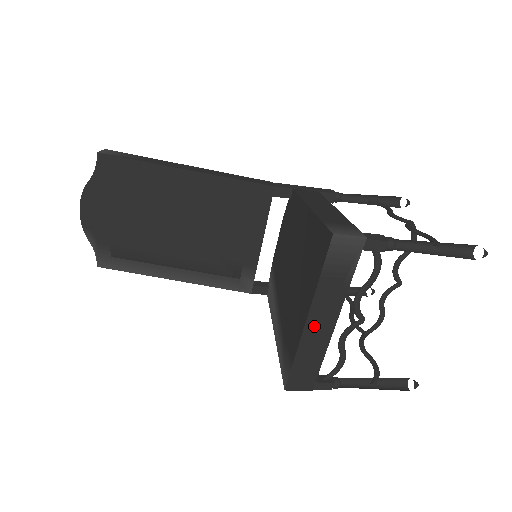
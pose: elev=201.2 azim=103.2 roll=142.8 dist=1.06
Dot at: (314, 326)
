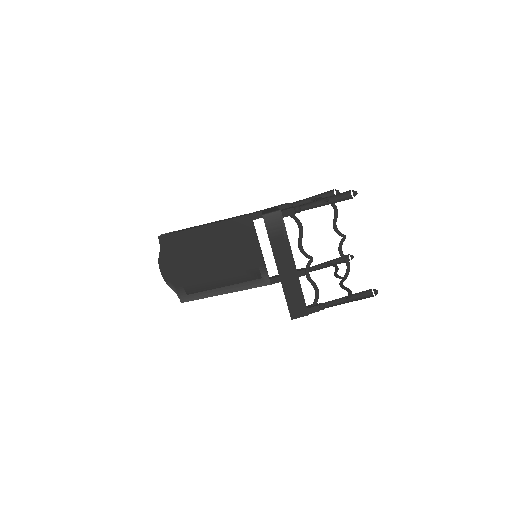
Dot at: (284, 271)
